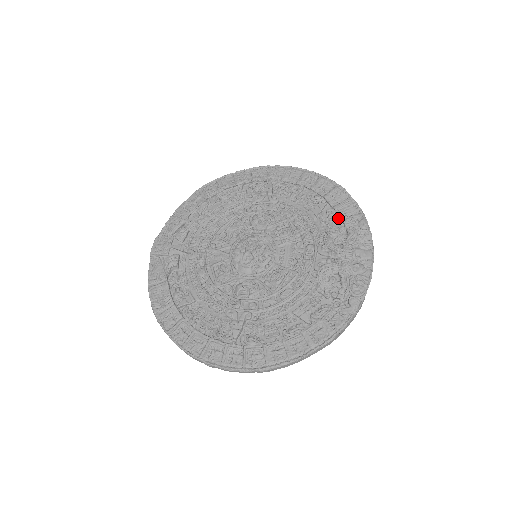
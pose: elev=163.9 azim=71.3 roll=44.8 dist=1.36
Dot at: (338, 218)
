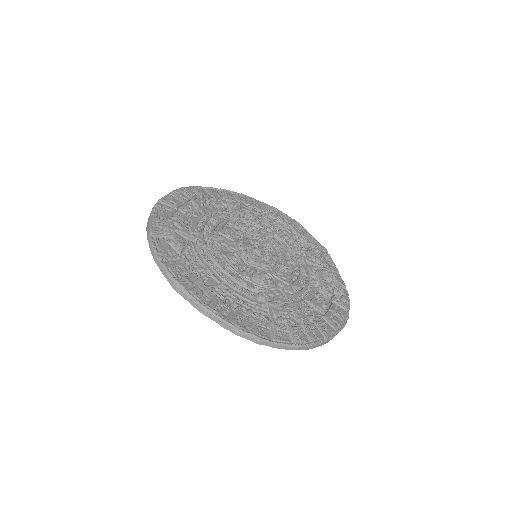
Dot at: (304, 242)
